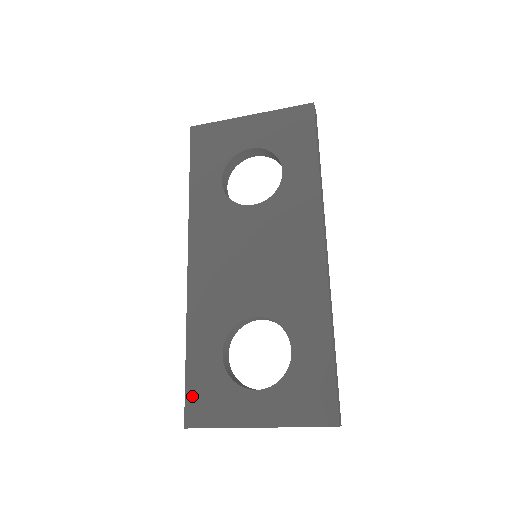
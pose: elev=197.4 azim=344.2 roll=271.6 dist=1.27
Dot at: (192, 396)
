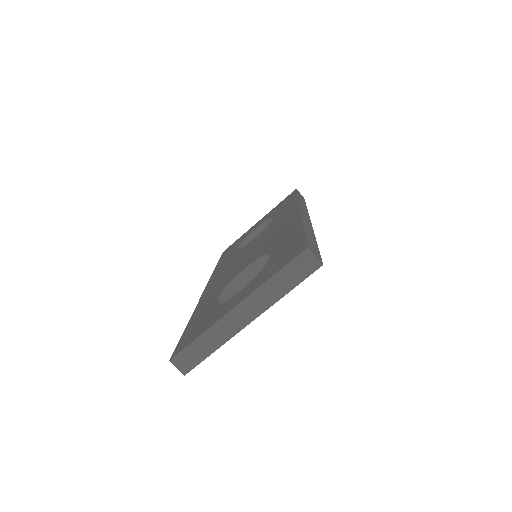
Dot at: (183, 339)
